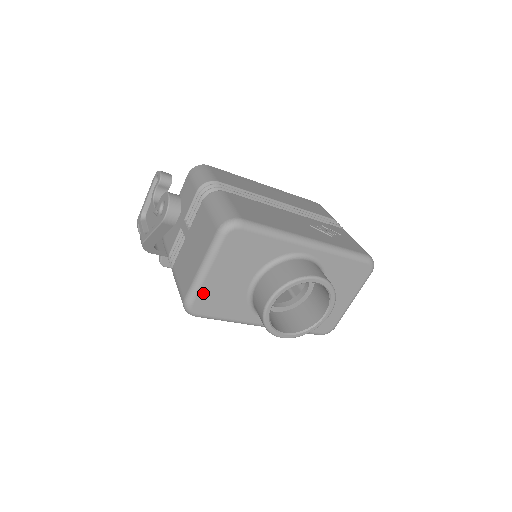
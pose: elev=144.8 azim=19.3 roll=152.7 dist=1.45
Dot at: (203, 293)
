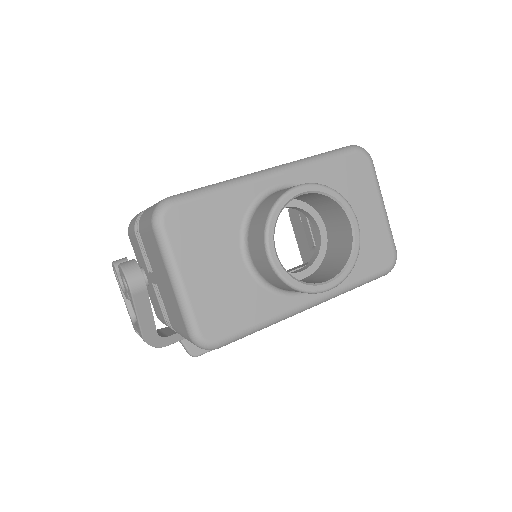
Dot at: (200, 311)
